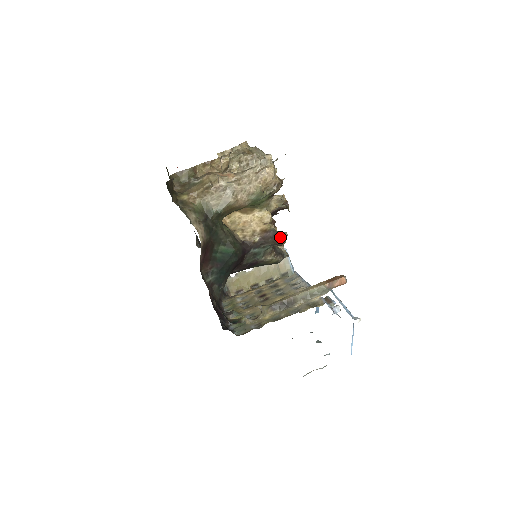
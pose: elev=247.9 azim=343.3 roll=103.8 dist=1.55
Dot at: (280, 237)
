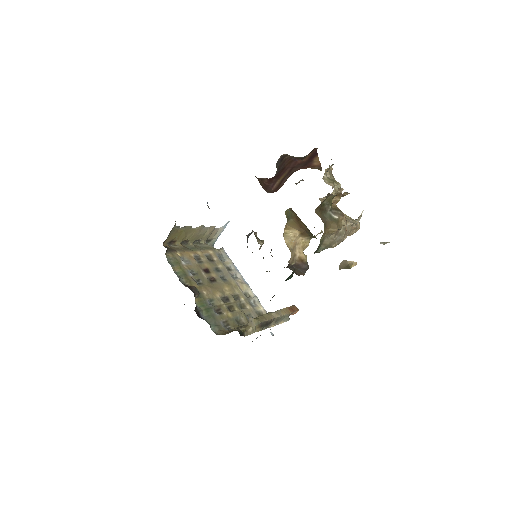
Dot at: occluded
